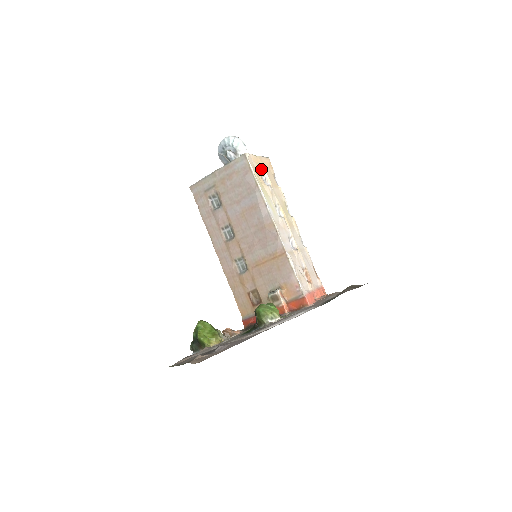
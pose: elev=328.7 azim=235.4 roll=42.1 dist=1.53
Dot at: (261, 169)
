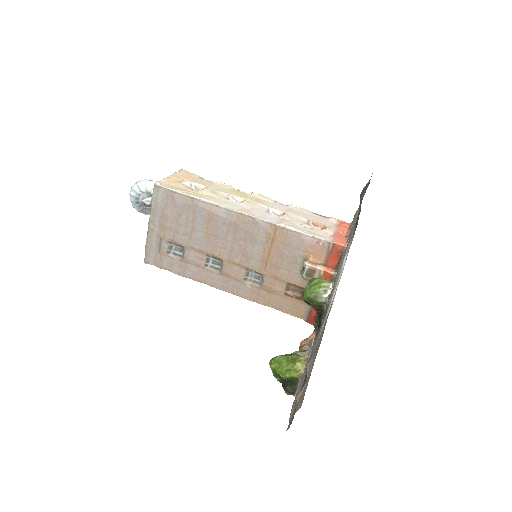
Dot at: (183, 183)
